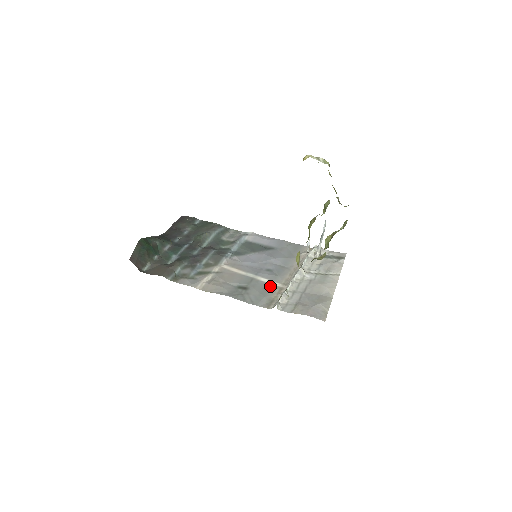
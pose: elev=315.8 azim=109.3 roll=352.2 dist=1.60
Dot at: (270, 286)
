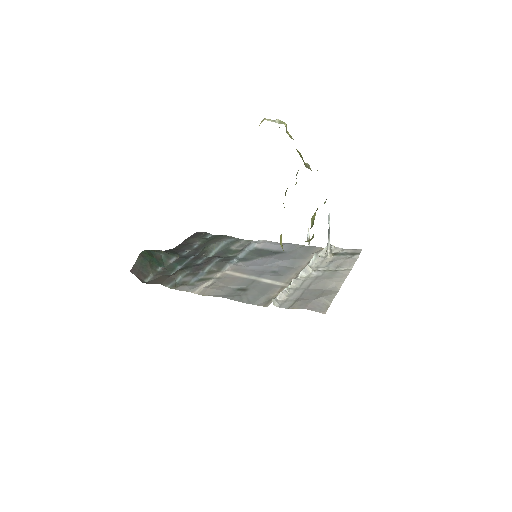
Dot at: (271, 286)
